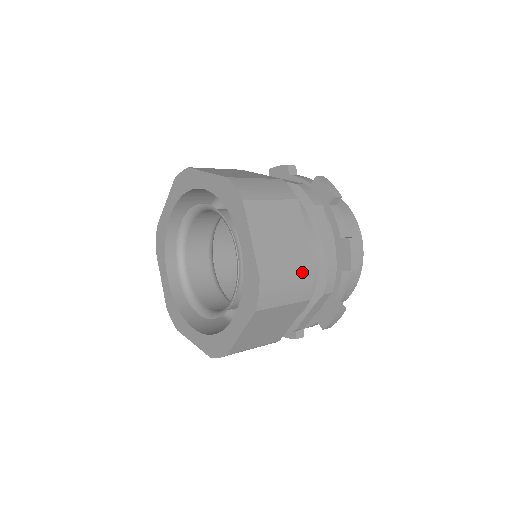
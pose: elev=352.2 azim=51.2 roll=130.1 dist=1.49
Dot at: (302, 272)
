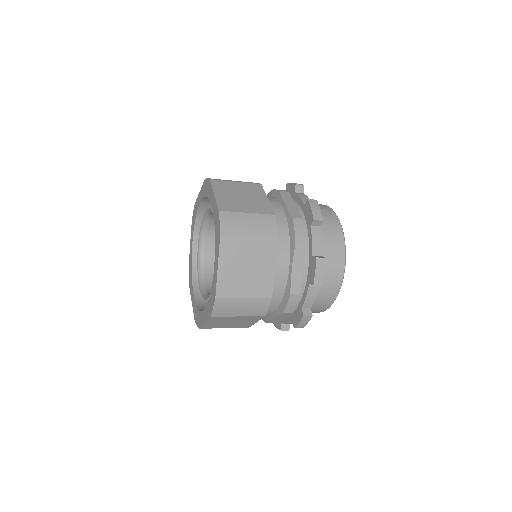
Dot at: (261, 215)
